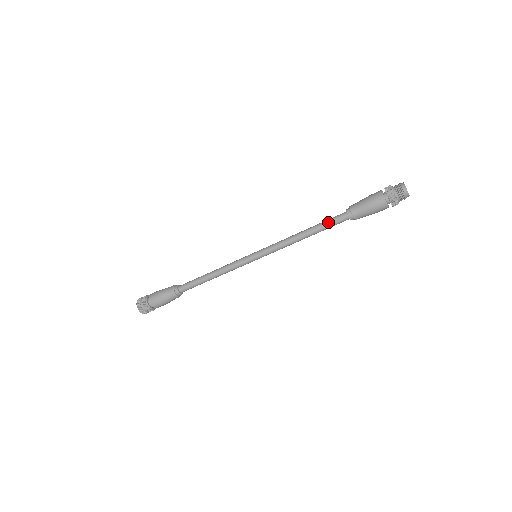
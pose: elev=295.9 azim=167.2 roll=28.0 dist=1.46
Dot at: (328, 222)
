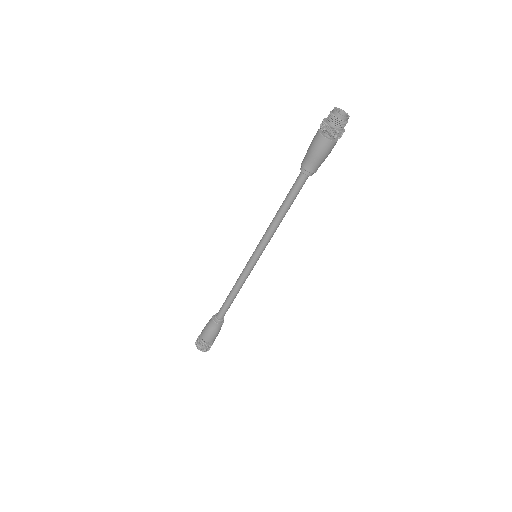
Dot at: (292, 191)
